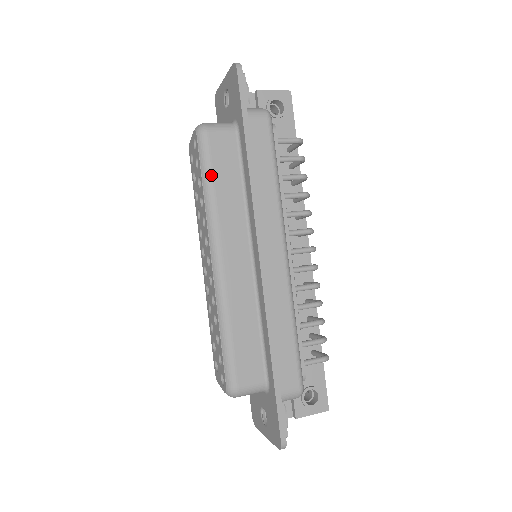
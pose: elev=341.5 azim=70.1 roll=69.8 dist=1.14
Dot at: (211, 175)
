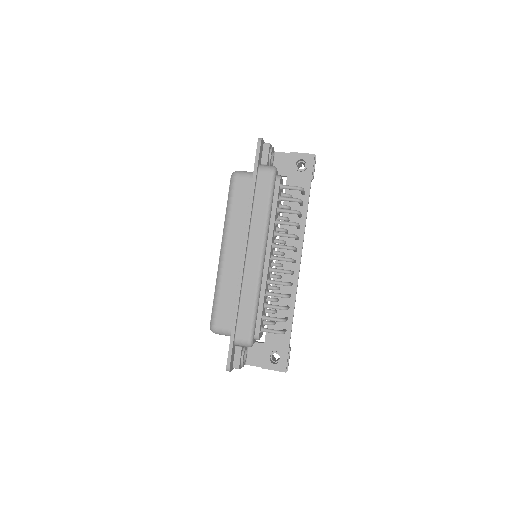
Dot at: (231, 201)
